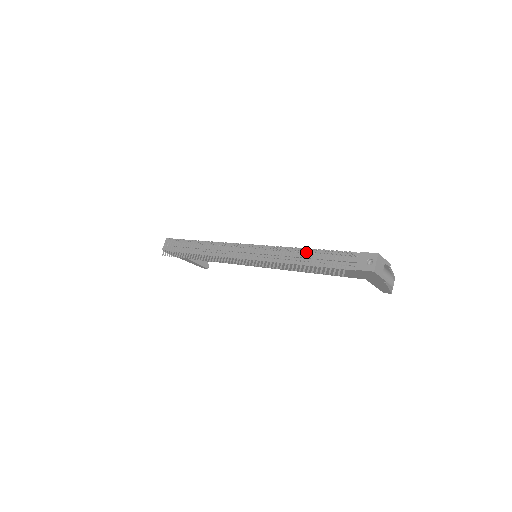
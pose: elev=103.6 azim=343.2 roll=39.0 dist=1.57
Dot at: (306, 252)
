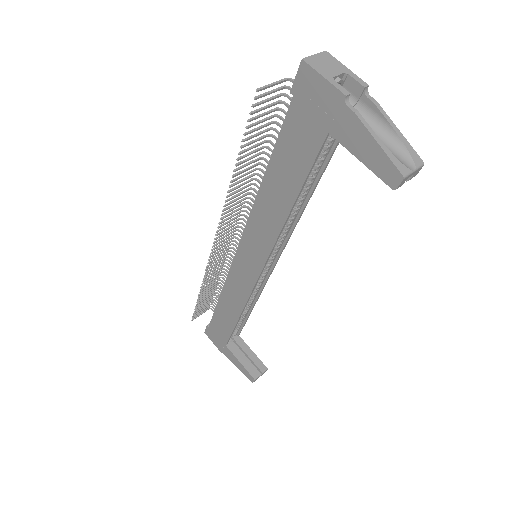
Dot at: occluded
